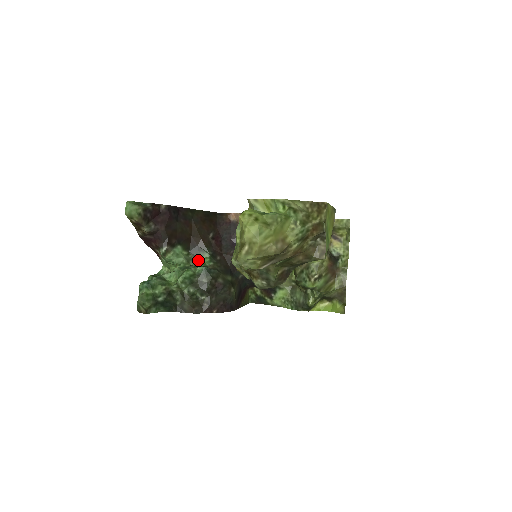
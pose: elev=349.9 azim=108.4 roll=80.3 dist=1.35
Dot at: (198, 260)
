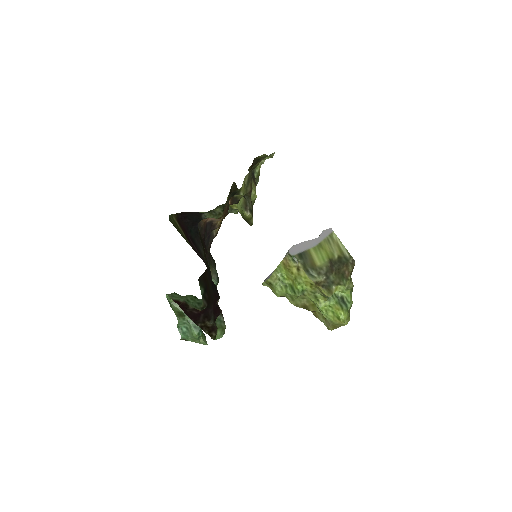
Dot at: occluded
